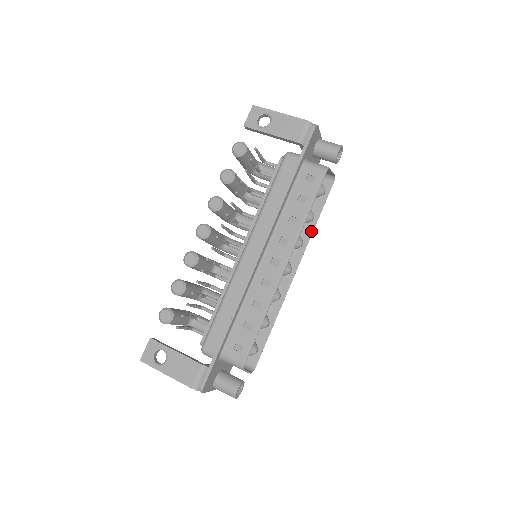
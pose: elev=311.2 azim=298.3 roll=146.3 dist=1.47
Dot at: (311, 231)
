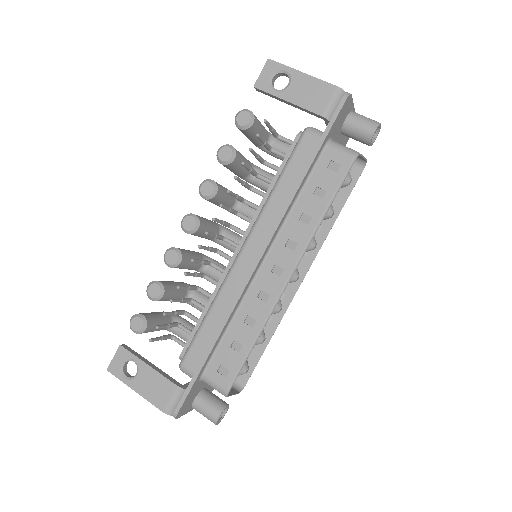
Dot at: (328, 228)
